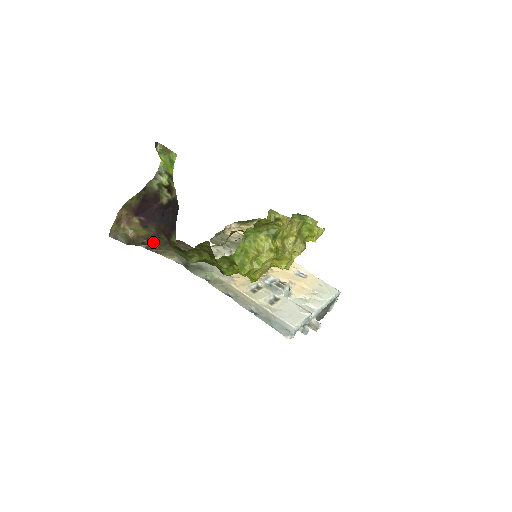
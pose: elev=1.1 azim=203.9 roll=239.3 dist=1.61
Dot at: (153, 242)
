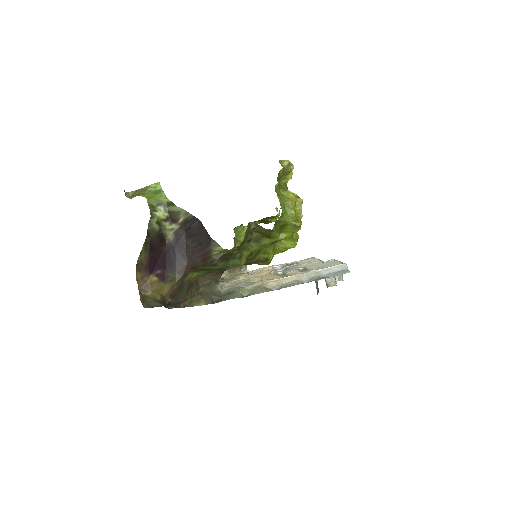
Dot at: (177, 296)
